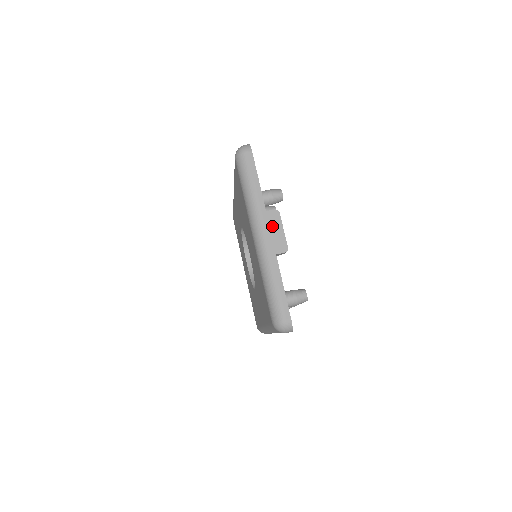
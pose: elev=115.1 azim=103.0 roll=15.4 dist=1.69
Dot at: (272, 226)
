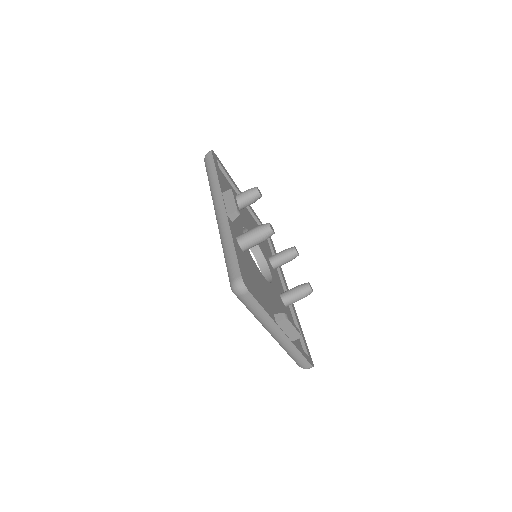
Dot at: (284, 329)
